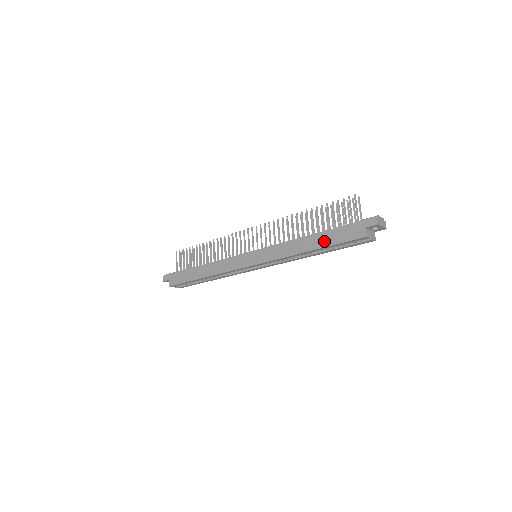
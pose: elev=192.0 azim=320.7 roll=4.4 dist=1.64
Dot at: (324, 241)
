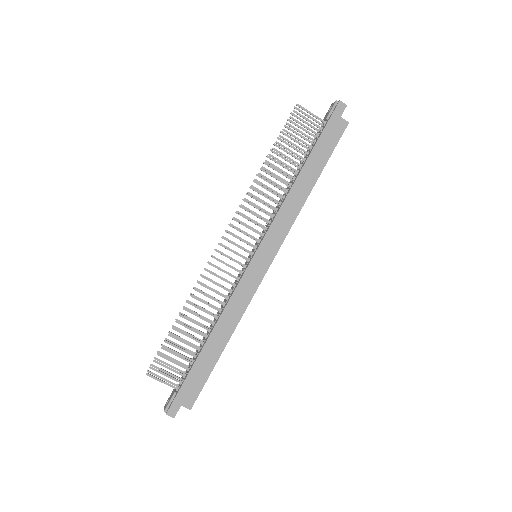
Dot at: (318, 163)
